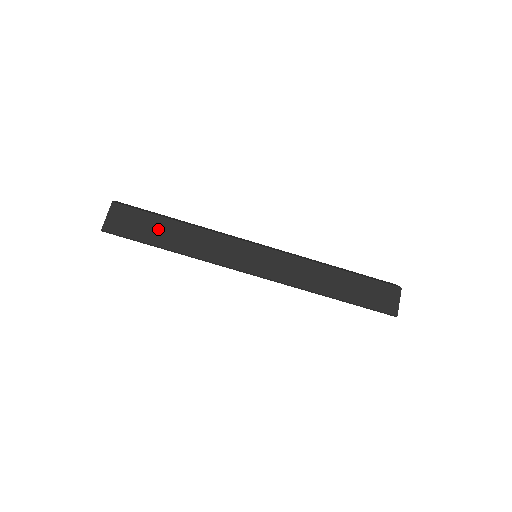
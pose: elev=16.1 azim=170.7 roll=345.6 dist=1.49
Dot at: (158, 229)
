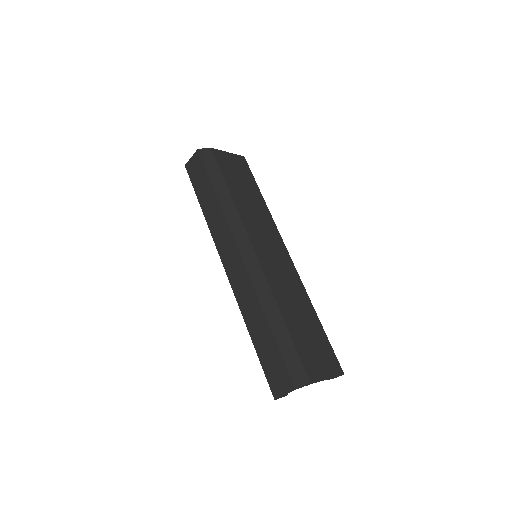
Dot at: (204, 188)
